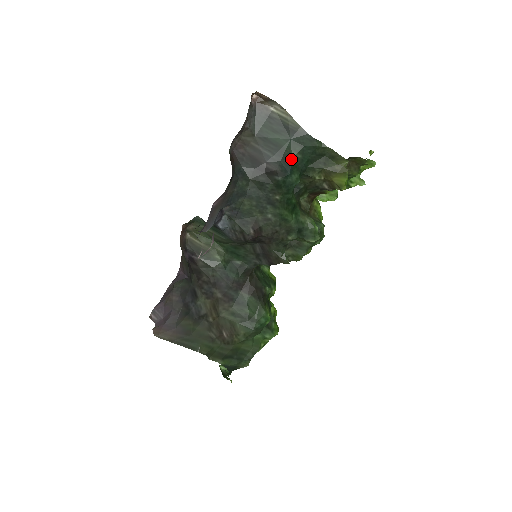
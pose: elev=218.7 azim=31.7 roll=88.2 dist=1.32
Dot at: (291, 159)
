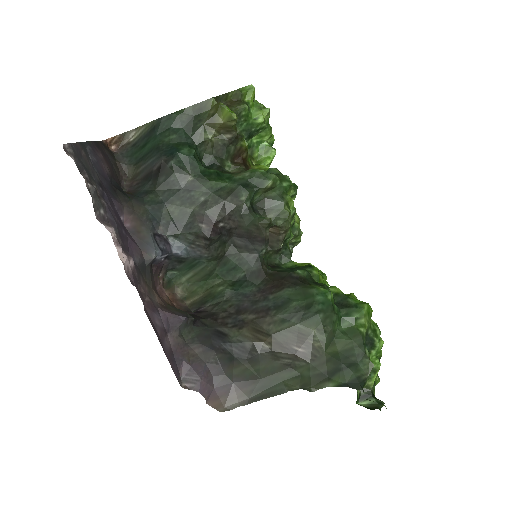
Dot at: (169, 144)
